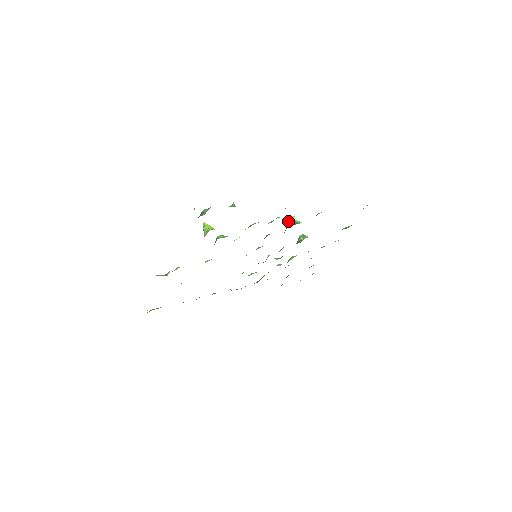
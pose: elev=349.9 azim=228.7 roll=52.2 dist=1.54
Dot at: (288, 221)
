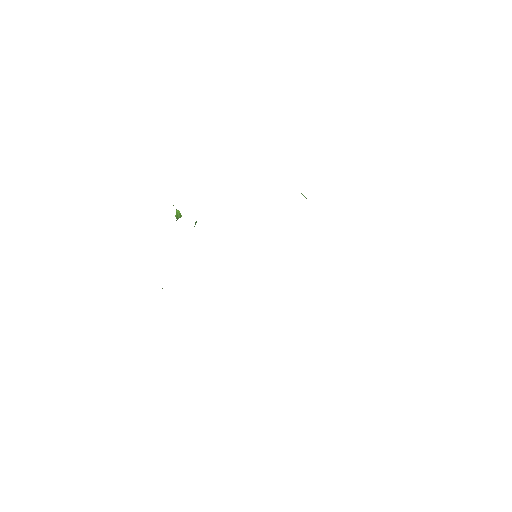
Dot at: occluded
